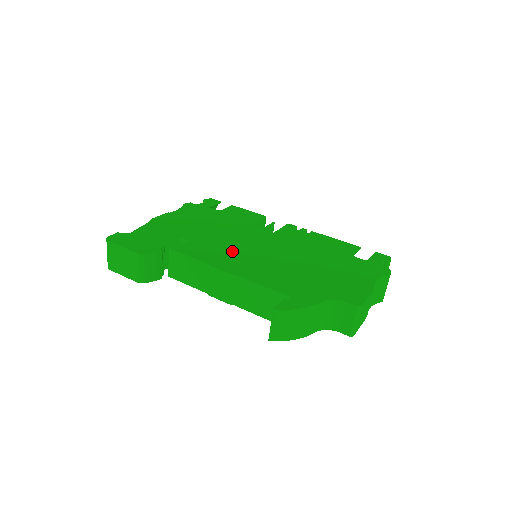
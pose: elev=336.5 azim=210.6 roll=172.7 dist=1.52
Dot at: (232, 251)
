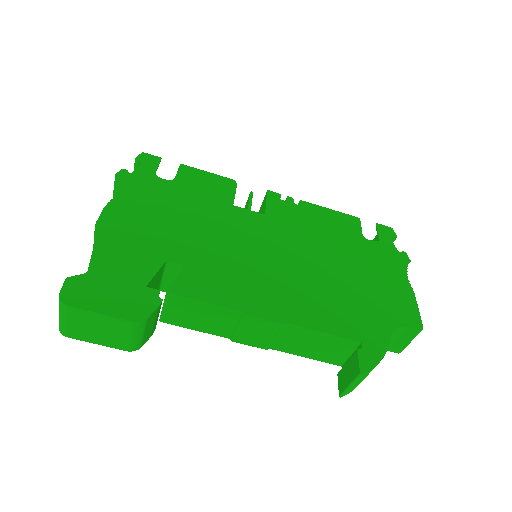
Dot at: (248, 271)
